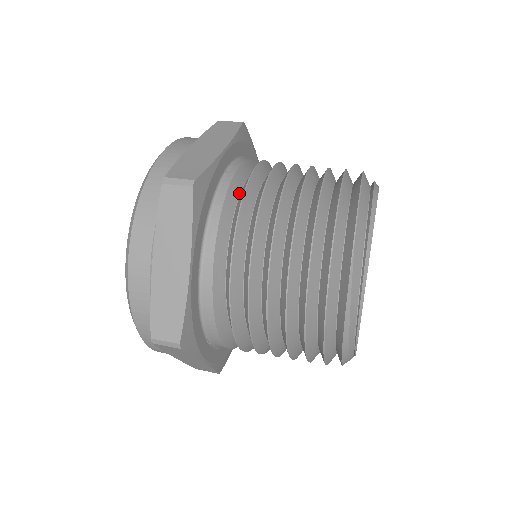
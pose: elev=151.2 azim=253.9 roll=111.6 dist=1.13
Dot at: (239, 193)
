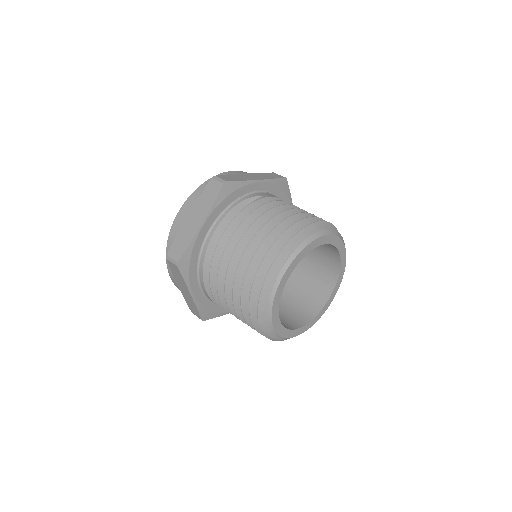
Dot at: occluded
